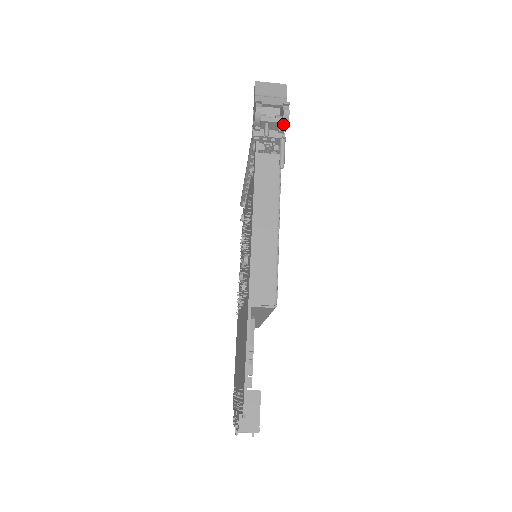
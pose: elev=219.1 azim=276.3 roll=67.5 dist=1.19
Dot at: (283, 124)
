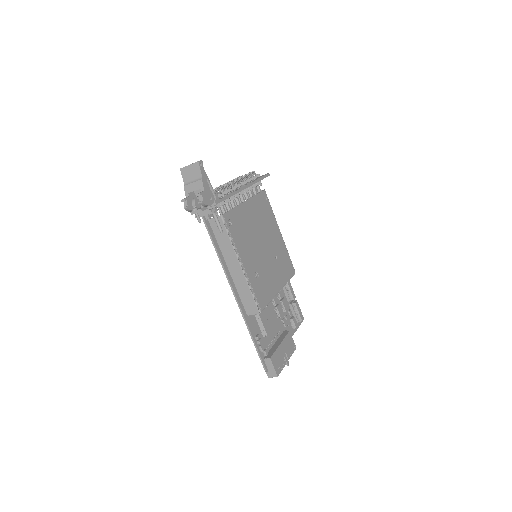
Dot at: (206, 206)
